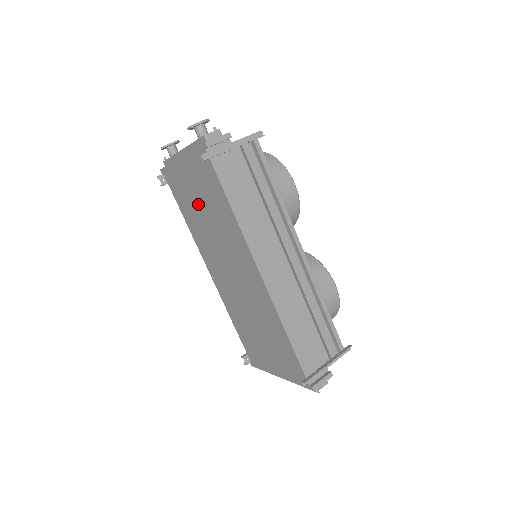
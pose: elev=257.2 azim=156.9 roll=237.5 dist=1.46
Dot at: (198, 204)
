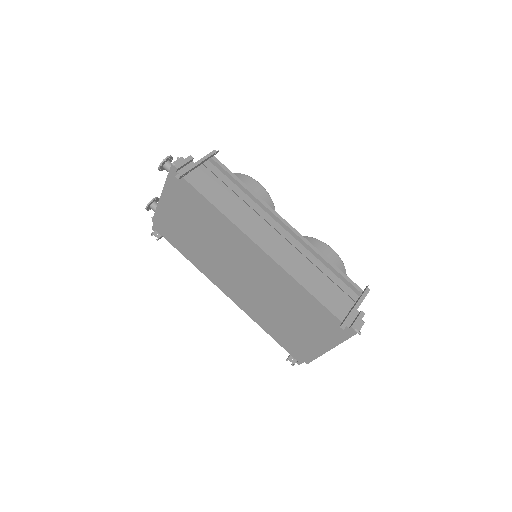
Dot at: (191, 231)
